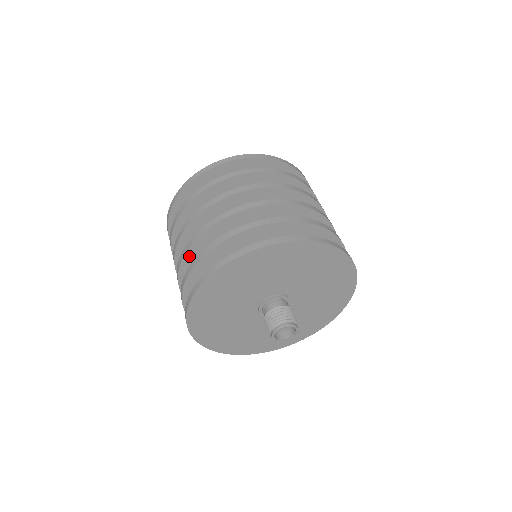
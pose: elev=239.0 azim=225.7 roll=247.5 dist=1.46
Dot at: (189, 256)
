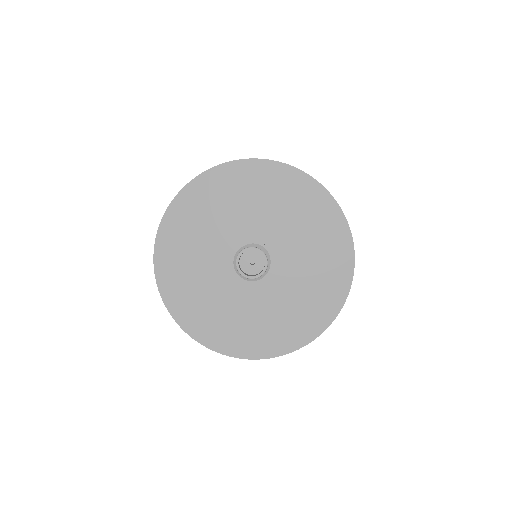
Dot at: occluded
